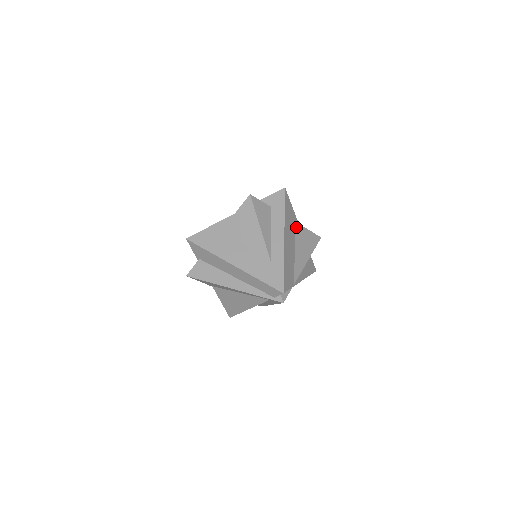
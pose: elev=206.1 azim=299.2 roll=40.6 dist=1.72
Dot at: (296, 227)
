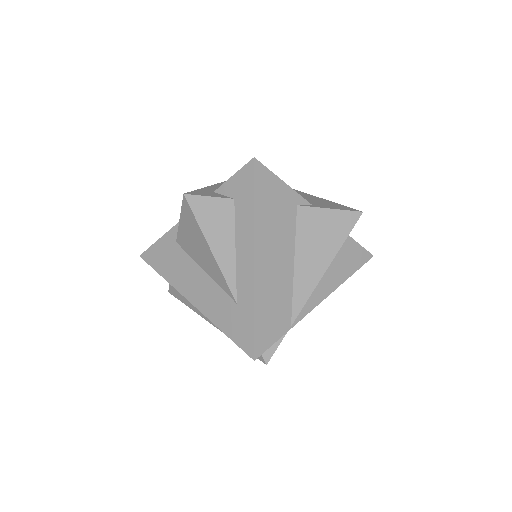
Dot at: (298, 215)
